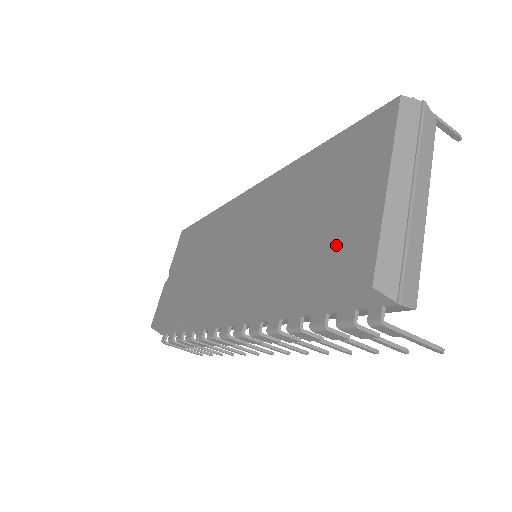
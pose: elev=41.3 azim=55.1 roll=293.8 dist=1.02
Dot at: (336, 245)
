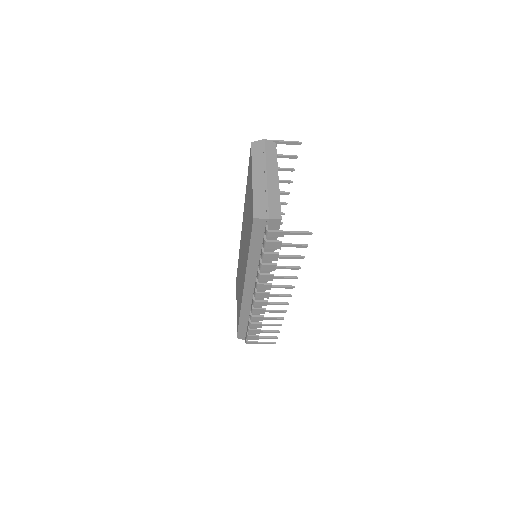
Dot at: (250, 215)
